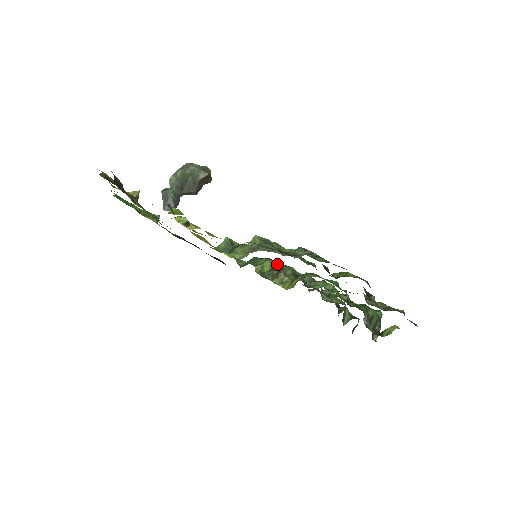
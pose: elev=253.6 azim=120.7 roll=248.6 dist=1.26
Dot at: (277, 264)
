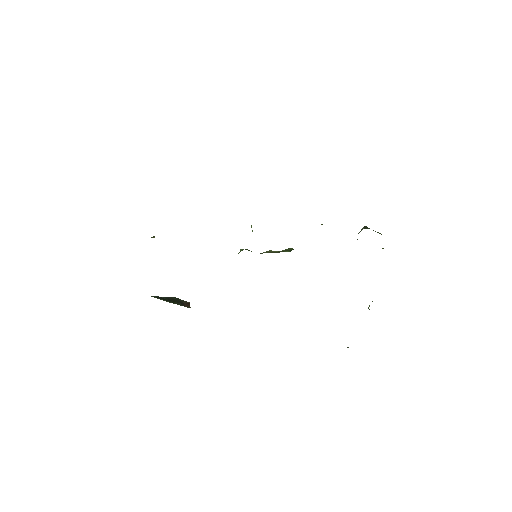
Dot at: occluded
